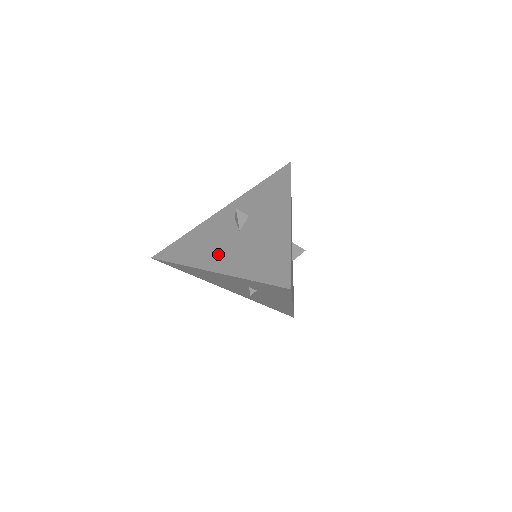
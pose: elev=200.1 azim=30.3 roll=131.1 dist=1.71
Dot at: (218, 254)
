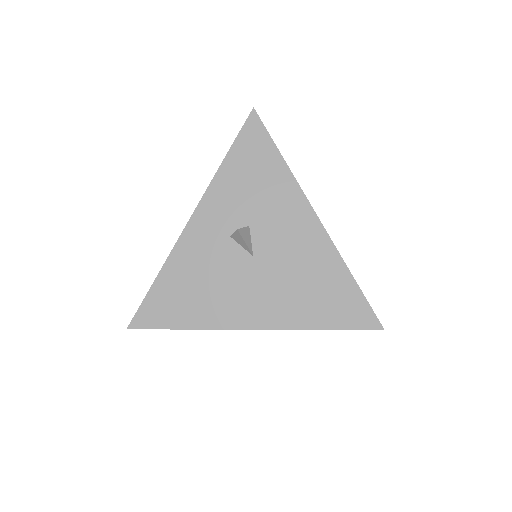
Dot at: (245, 301)
